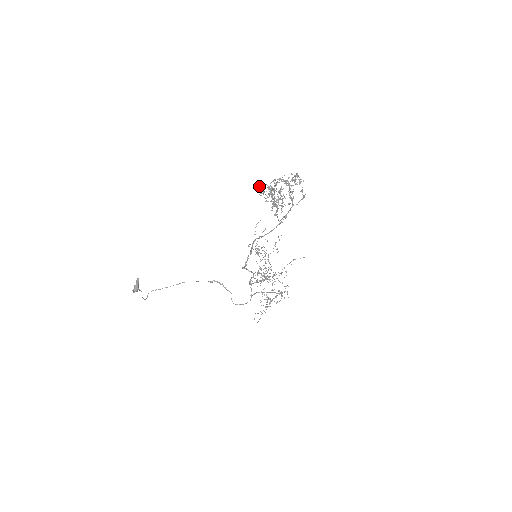
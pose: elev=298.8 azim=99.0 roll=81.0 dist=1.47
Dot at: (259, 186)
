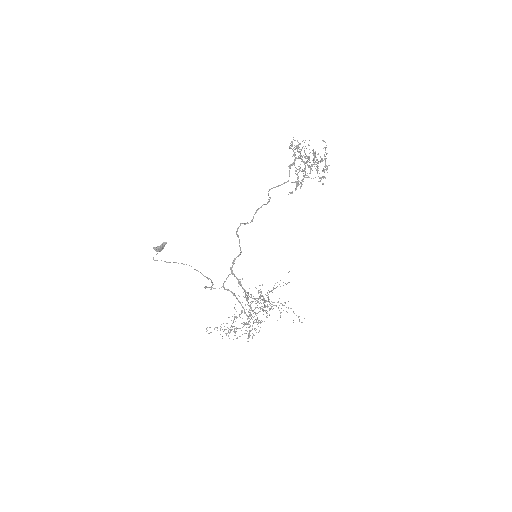
Dot at: (298, 176)
